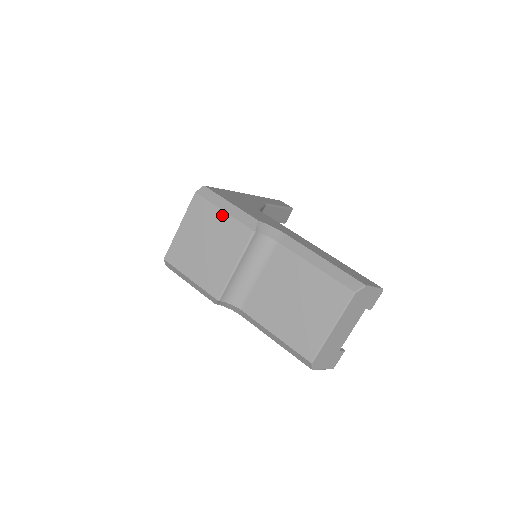
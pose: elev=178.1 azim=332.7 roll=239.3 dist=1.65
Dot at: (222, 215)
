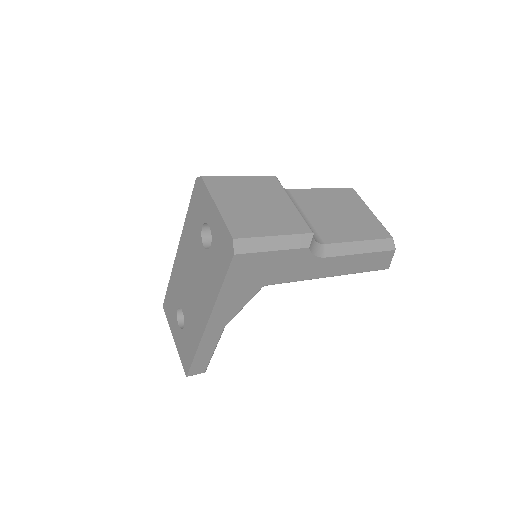
Dot at: (242, 179)
